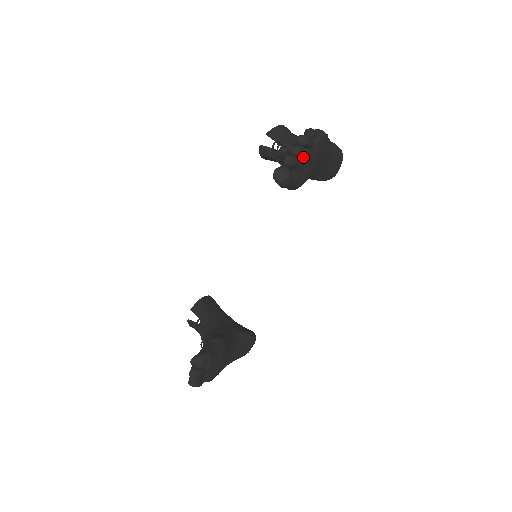
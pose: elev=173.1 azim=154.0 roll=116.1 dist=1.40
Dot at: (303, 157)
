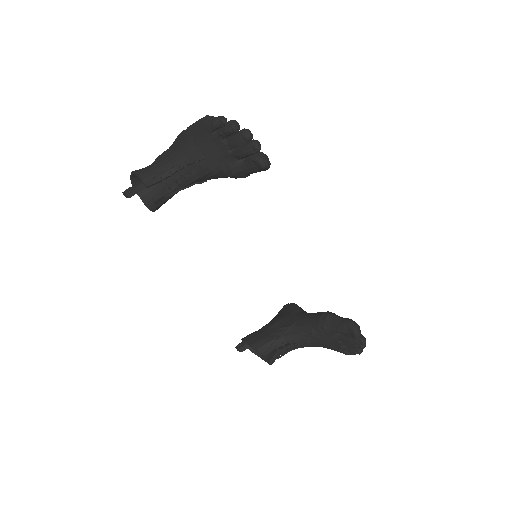
Dot at: occluded
